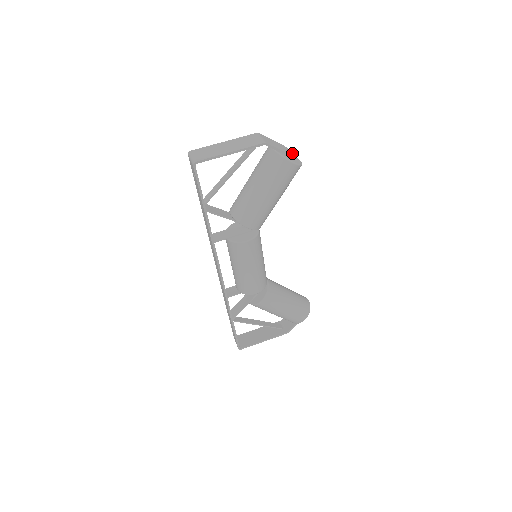
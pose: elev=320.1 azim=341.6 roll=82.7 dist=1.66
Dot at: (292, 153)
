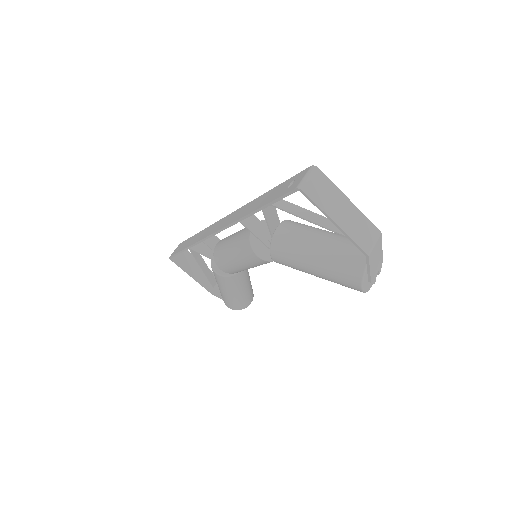
Dot at: occluded
